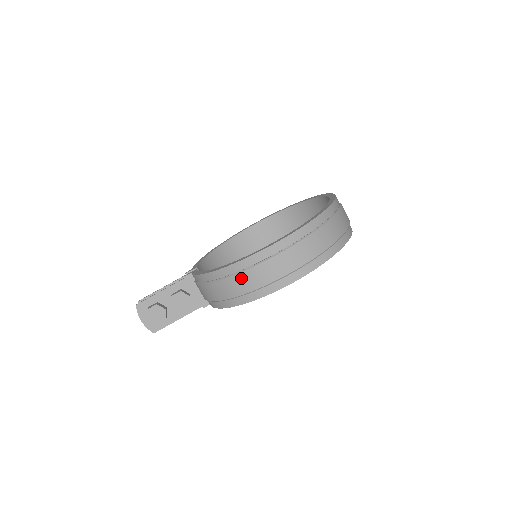
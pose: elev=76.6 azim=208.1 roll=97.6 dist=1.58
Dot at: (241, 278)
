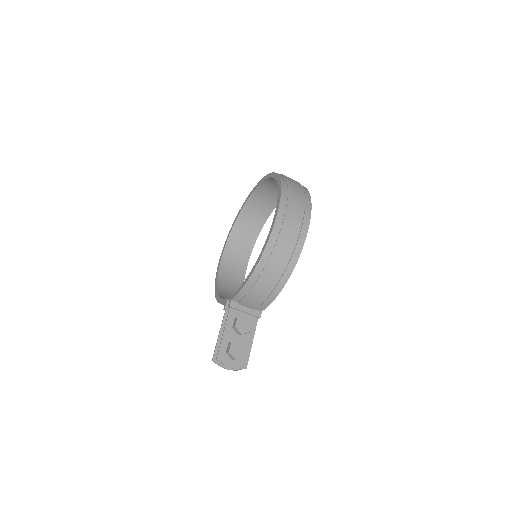
Dot at: (279, 251)
